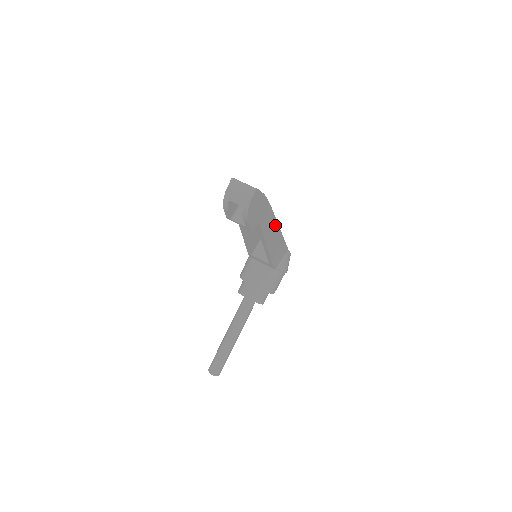
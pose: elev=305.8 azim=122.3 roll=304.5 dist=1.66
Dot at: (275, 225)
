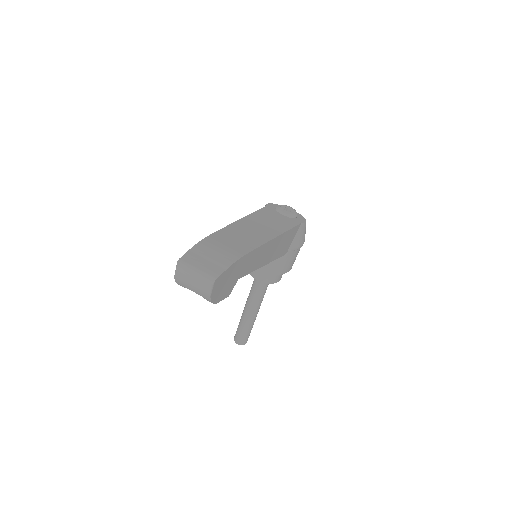
Dot at: (268, 244)
